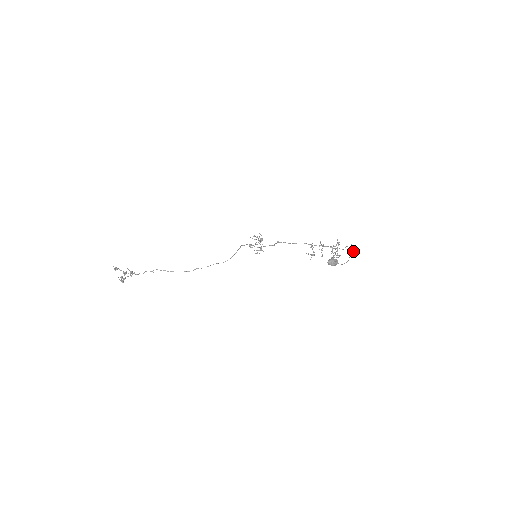
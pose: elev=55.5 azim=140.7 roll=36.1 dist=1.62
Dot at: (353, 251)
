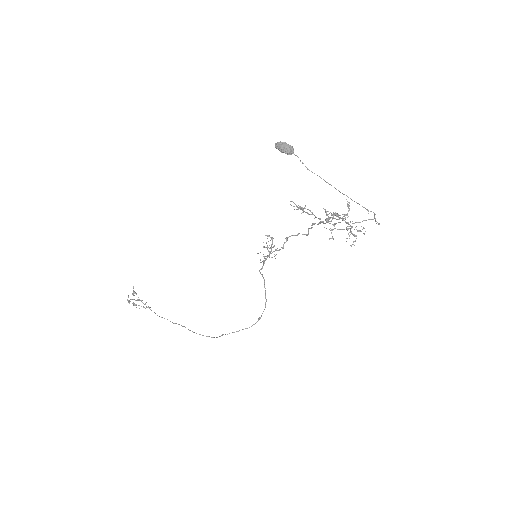
Dot at: (363, 207)
